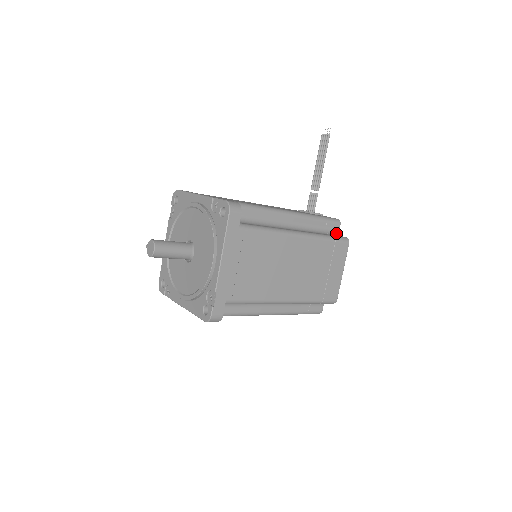
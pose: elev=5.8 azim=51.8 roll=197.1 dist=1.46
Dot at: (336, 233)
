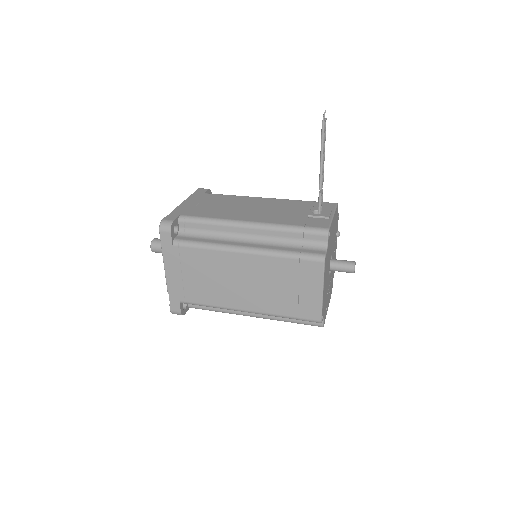
Dot at: (319, 246)
